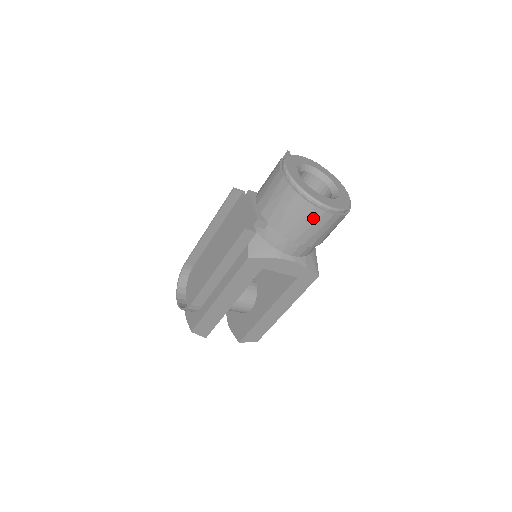
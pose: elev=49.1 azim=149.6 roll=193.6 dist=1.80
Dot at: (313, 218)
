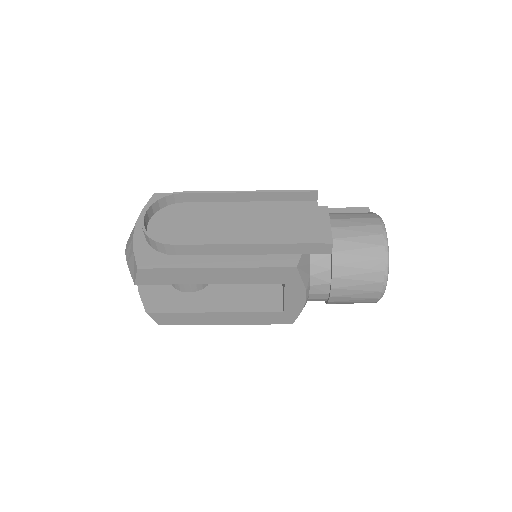
Dot at: (369, 287)
